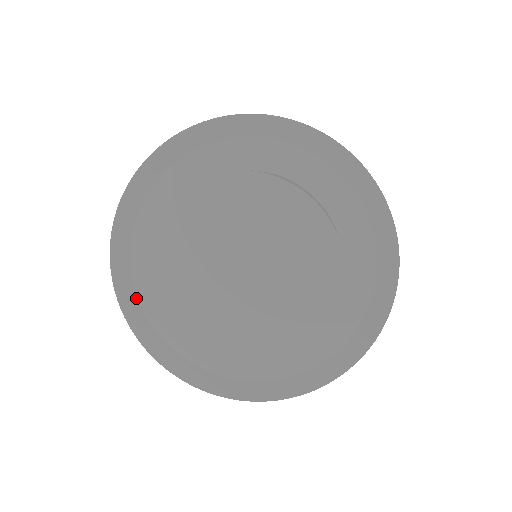
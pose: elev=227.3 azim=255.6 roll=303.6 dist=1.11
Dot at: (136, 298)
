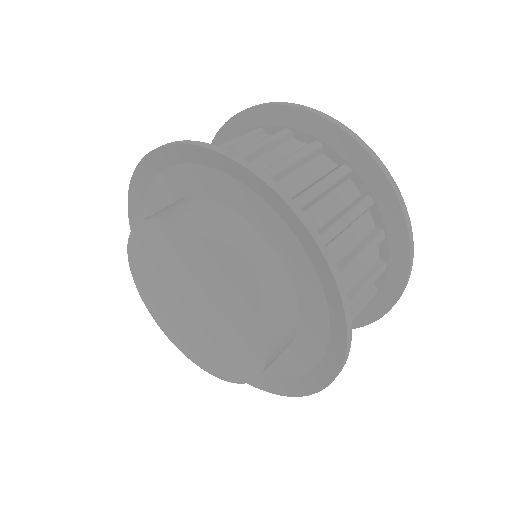
Dot at: occluded
